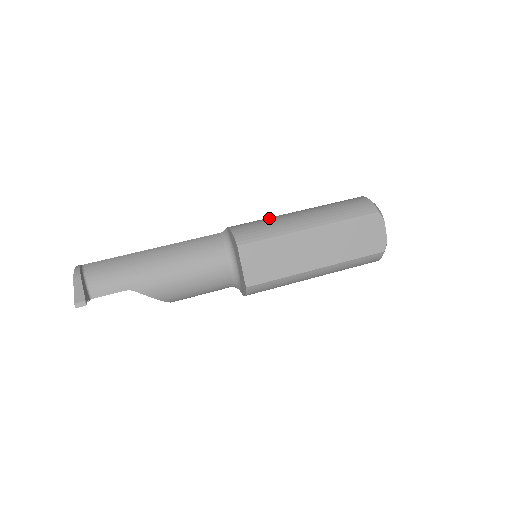
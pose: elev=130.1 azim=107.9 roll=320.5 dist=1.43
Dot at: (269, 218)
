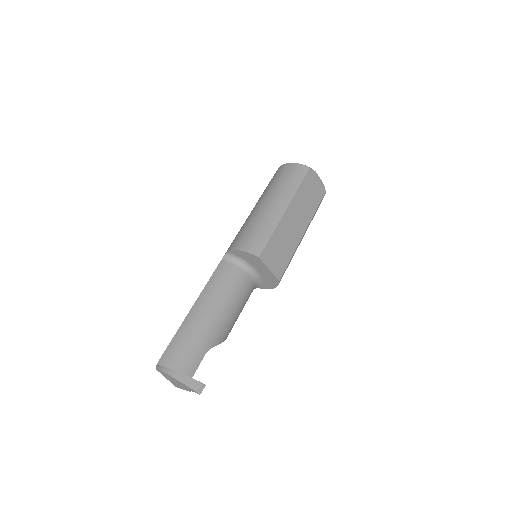
Dot at: (251, 223)
